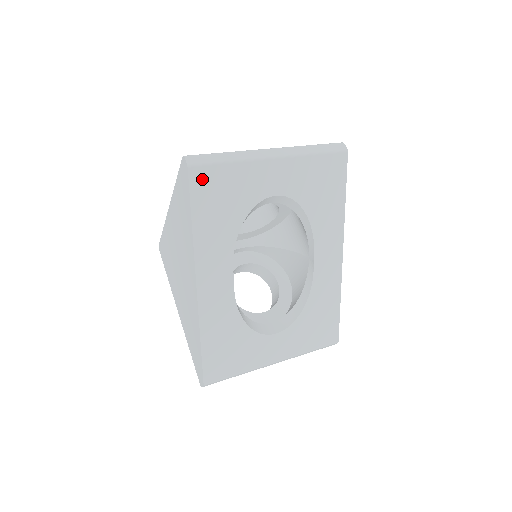
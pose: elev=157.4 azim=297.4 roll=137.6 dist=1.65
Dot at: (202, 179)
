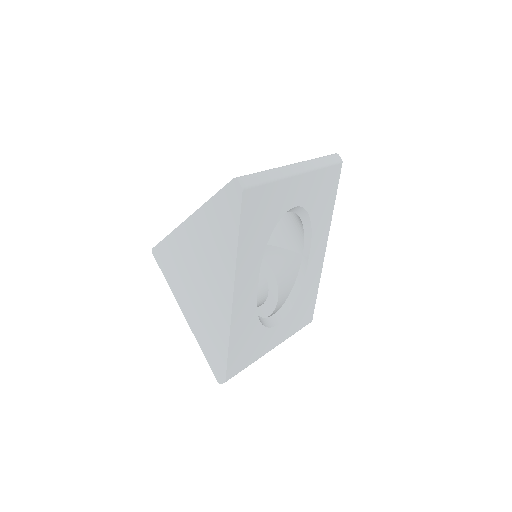
Dot at: (250, 200)
